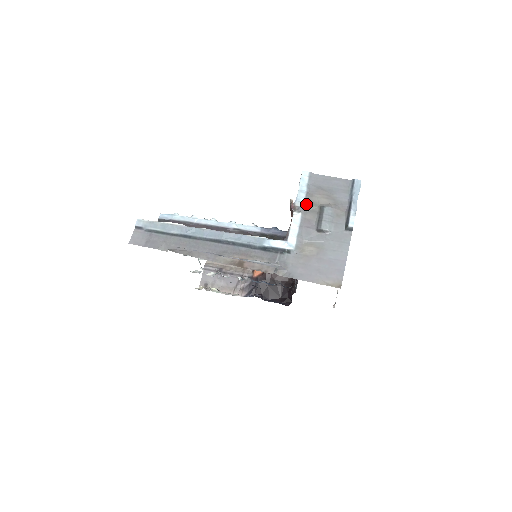
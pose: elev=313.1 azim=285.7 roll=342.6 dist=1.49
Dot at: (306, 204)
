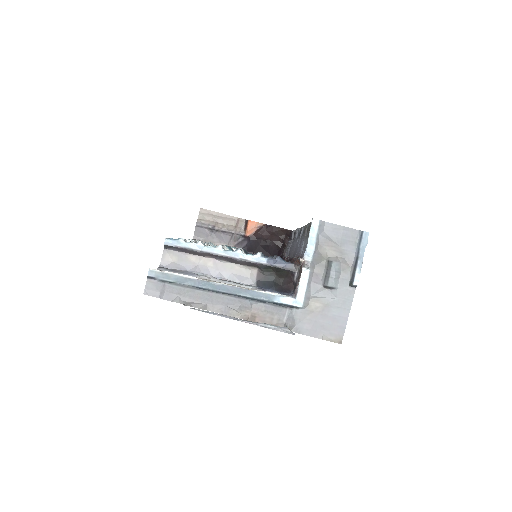
Dot at: (315, 258)
